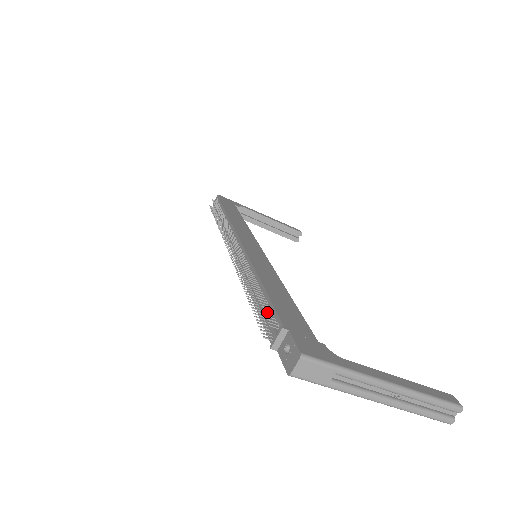
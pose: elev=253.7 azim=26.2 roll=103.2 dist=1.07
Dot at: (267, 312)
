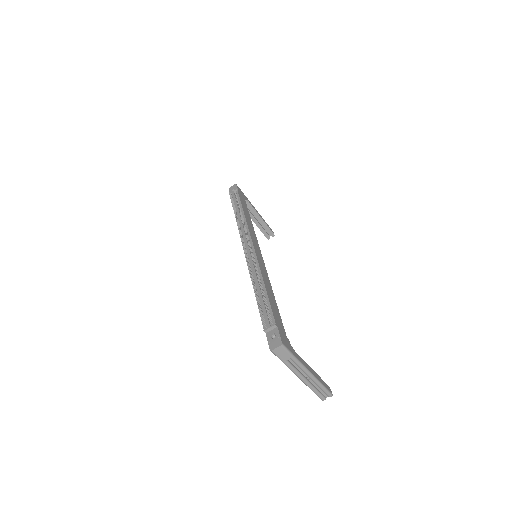
Dot at: (266, 308)
